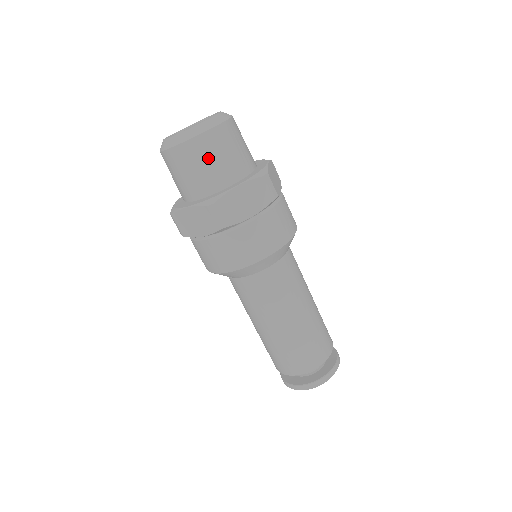
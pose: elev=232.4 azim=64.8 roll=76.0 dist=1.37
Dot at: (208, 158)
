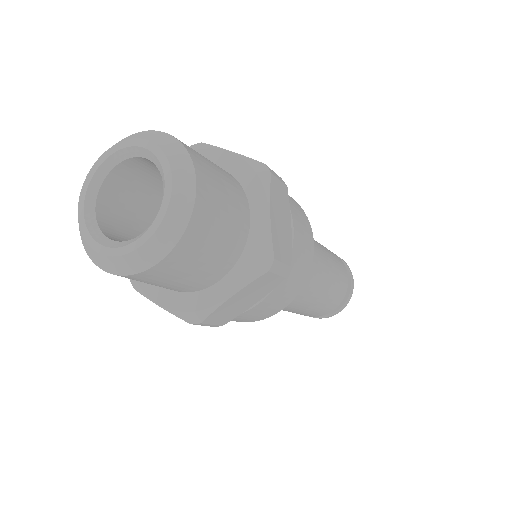
Dot at: (175, 277)
